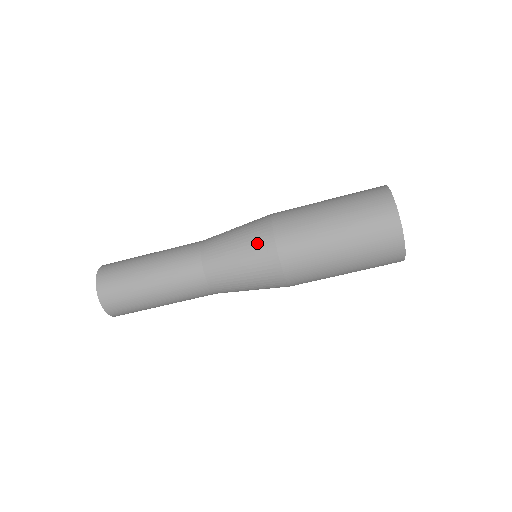
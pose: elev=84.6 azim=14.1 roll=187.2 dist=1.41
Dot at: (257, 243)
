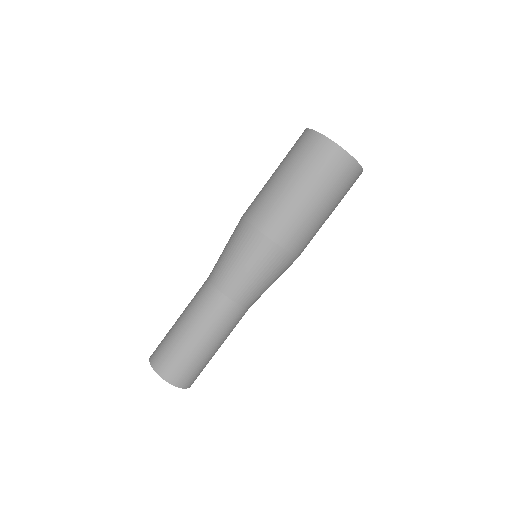
Dot at: (245, 241)
